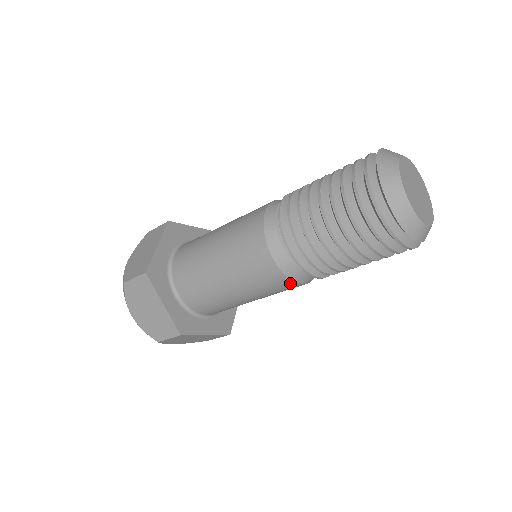
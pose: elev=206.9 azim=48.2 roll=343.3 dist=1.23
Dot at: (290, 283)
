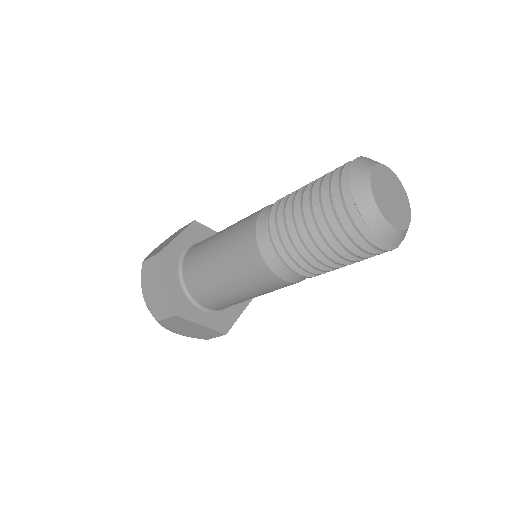
Dot at: (273, 276)
